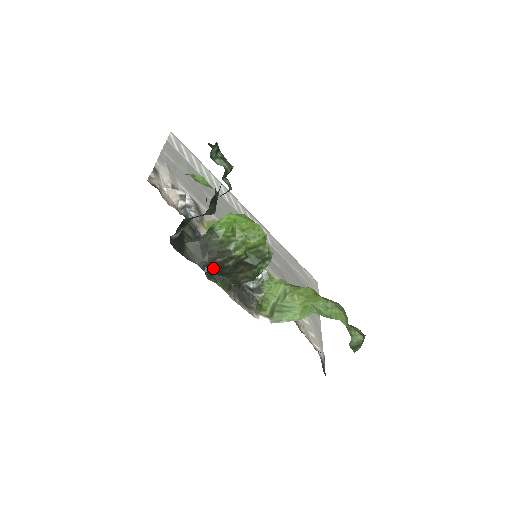
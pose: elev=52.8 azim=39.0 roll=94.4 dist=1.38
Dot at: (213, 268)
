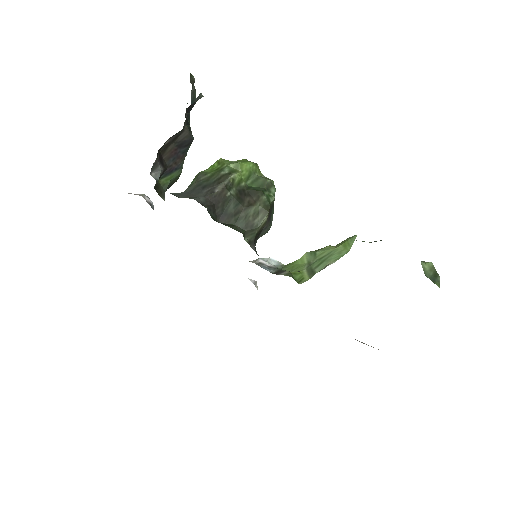
Dot at: (214, 205)
